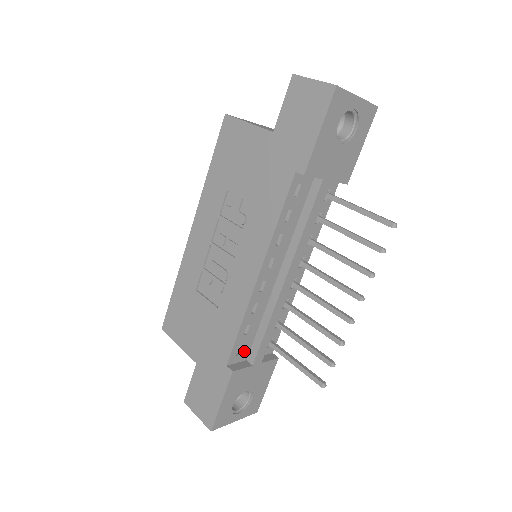
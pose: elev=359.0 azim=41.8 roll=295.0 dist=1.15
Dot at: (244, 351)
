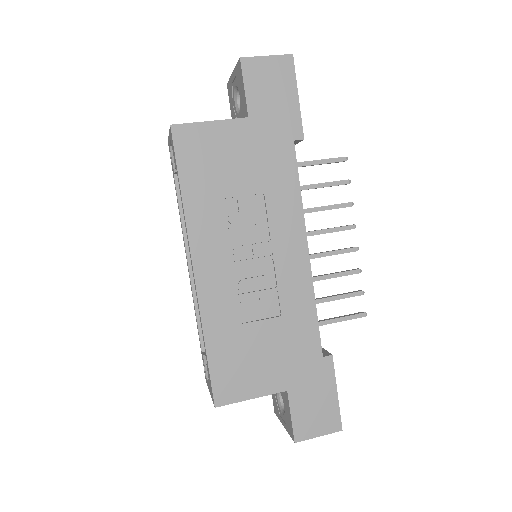
Dot at: occluded
